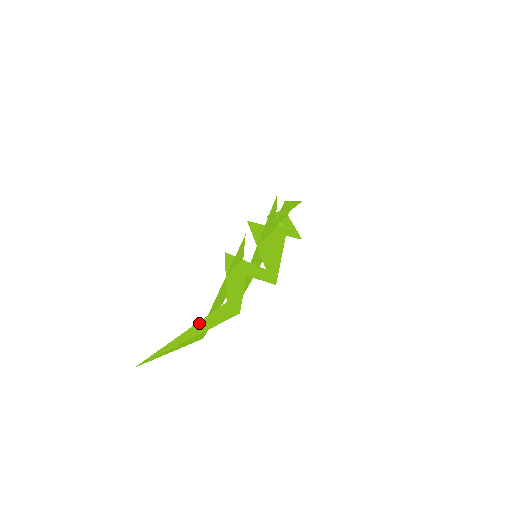
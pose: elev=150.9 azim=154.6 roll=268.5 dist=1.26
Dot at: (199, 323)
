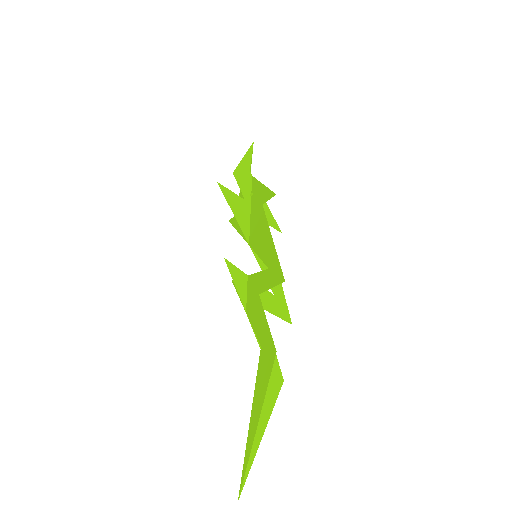
Dot at: (254, 397)
